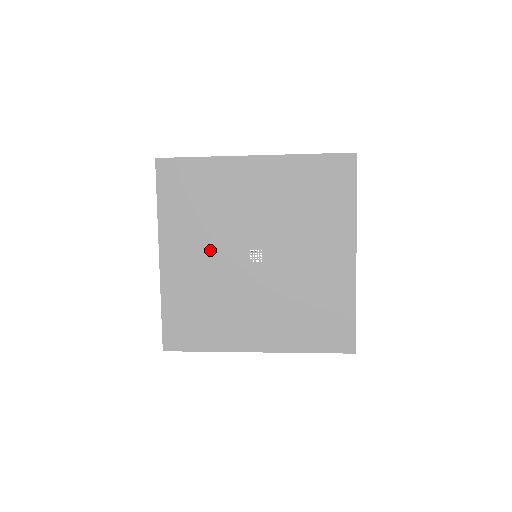
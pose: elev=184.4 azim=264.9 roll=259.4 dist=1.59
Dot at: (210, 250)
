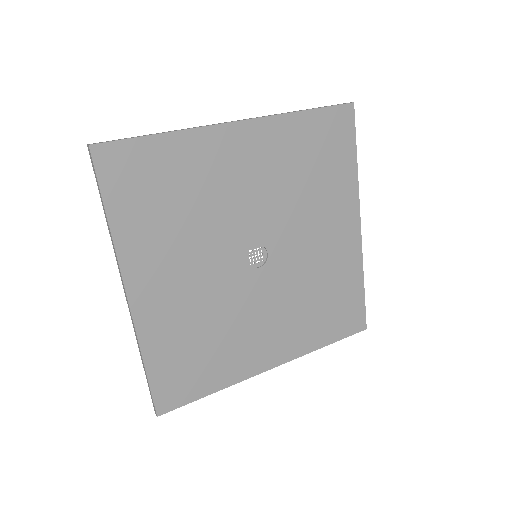
Dot at: (199, 265)
